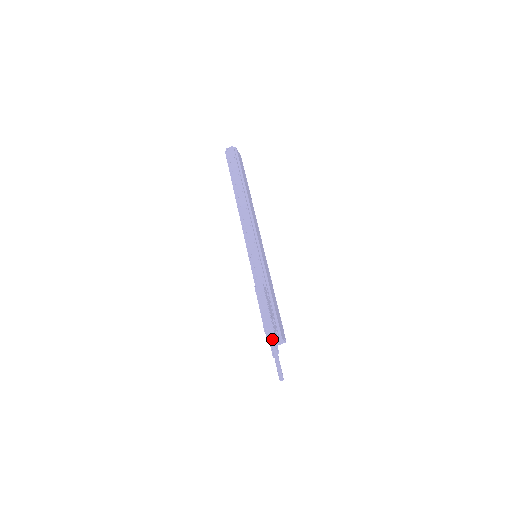
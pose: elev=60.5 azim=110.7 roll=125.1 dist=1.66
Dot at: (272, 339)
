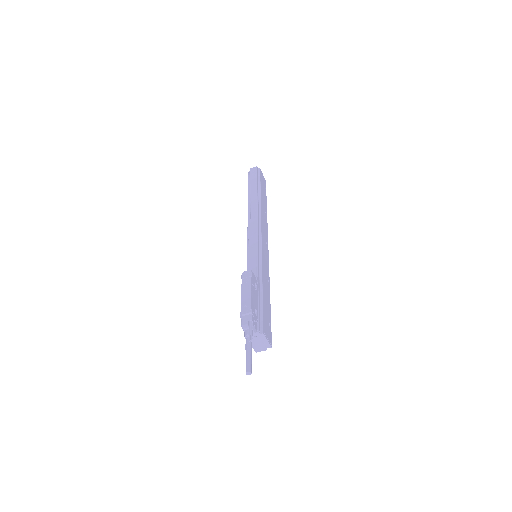
Dot at: (247, 325)
